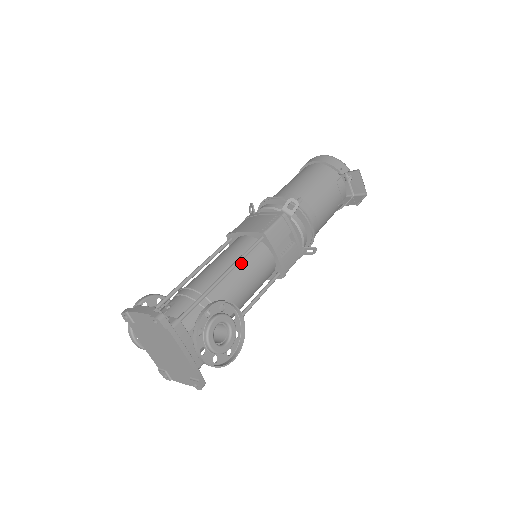
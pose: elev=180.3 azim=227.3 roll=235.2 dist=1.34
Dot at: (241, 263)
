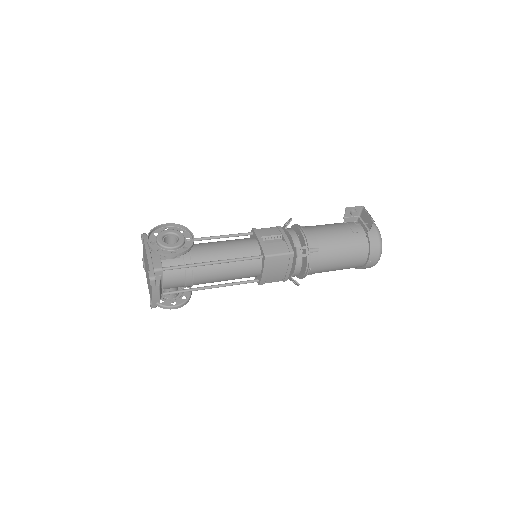
Dot at: (227, 240)
